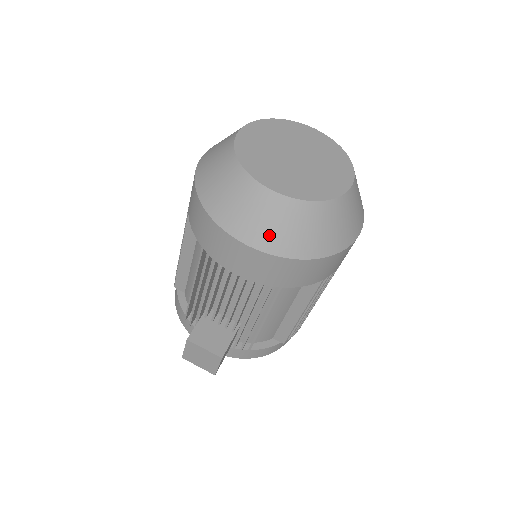
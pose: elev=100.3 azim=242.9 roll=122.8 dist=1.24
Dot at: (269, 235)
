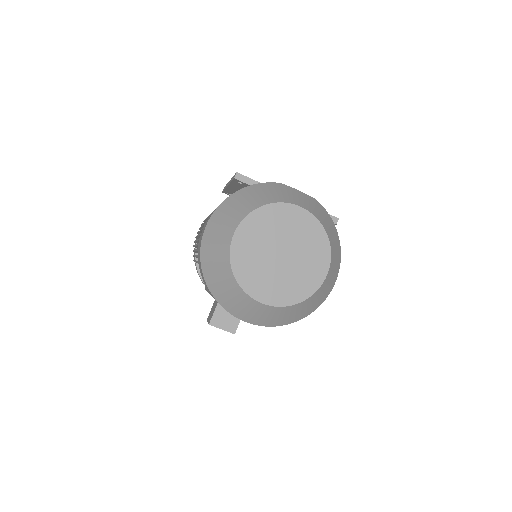
Dot at: (261, 320)
